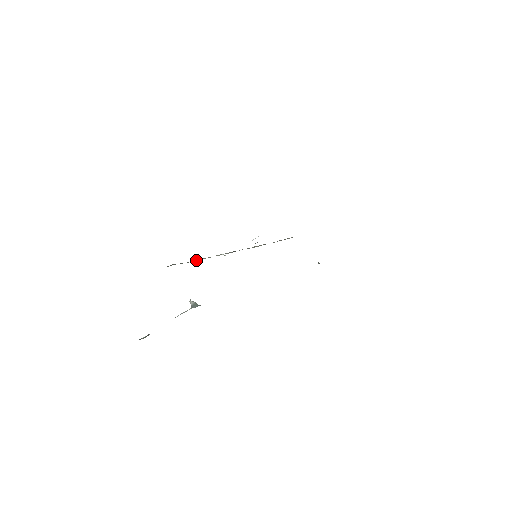
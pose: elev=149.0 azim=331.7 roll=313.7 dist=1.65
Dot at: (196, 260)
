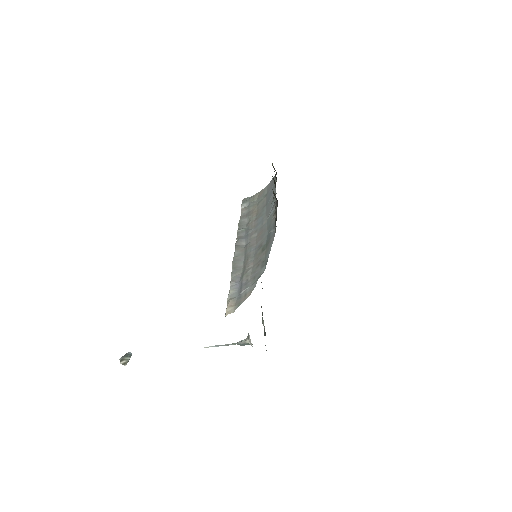
Dot at: (233, 285)
